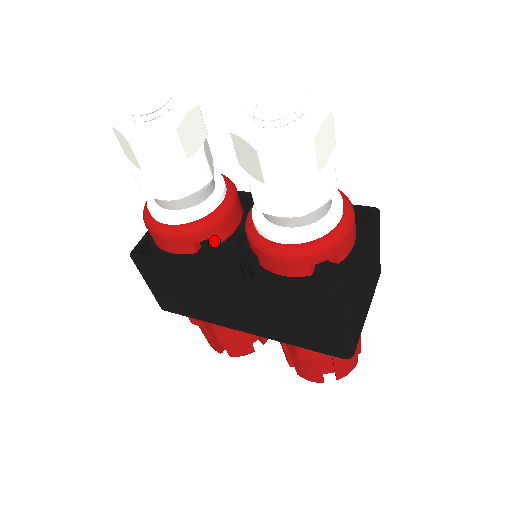
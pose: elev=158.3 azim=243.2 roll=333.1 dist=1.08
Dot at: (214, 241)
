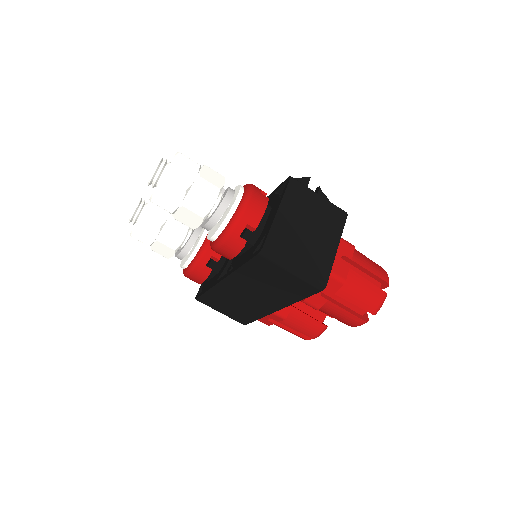
Dot at: (219, 262)
